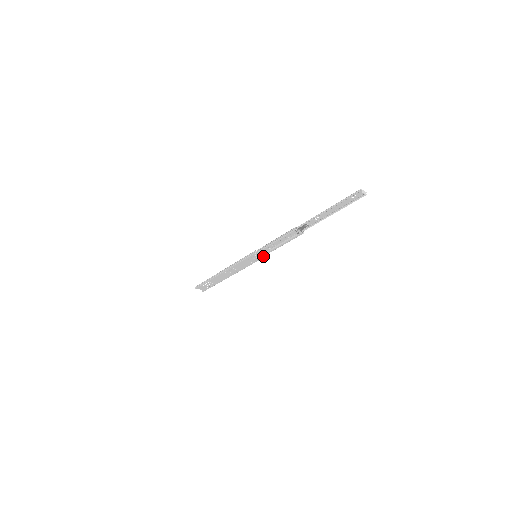
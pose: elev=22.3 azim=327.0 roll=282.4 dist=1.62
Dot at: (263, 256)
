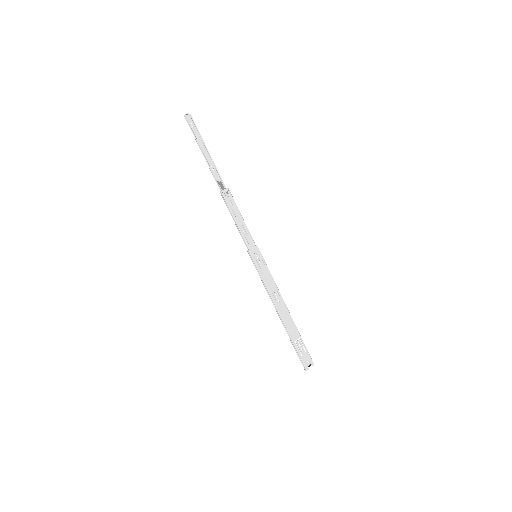
Dot at: (256, 247)
